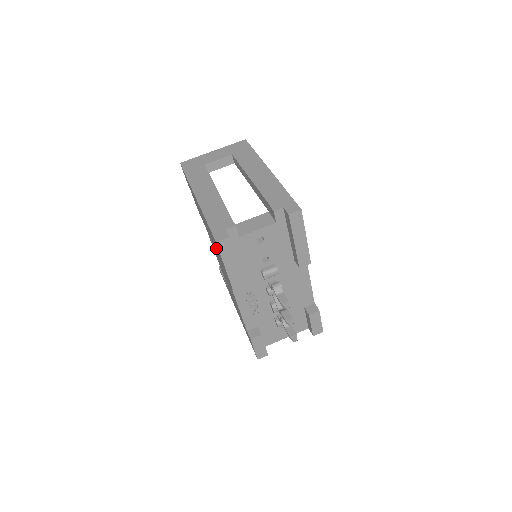
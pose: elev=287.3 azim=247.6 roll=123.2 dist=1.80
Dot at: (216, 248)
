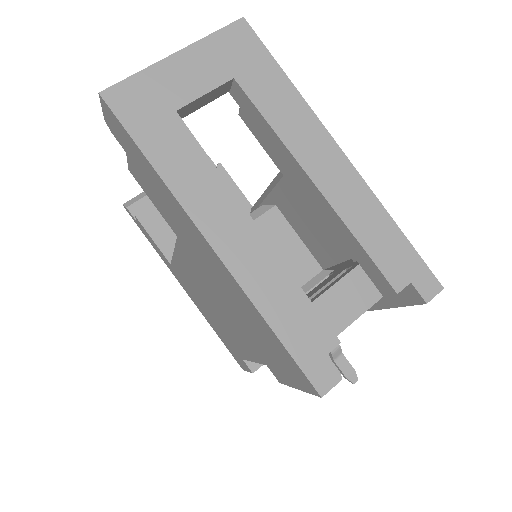
Dot at: (264, 342)
